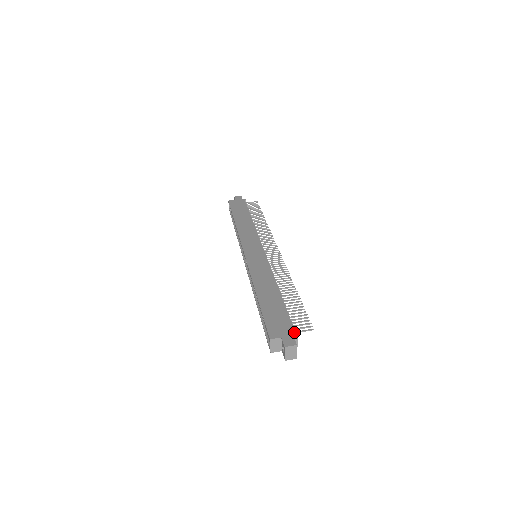
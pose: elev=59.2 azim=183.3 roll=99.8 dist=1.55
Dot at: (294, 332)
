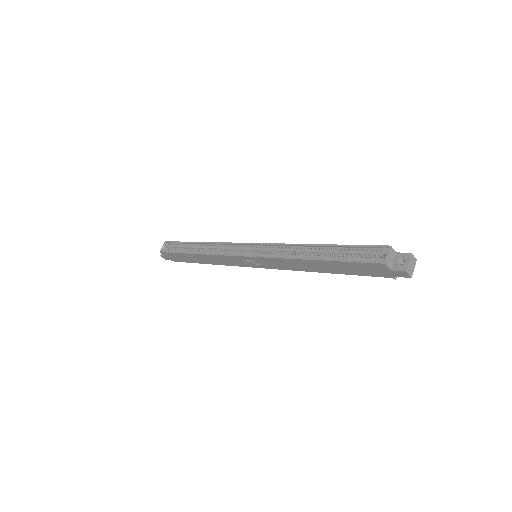
Dot at: occluded
